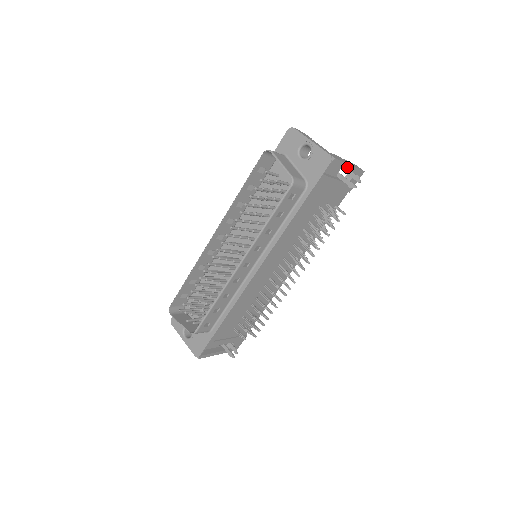
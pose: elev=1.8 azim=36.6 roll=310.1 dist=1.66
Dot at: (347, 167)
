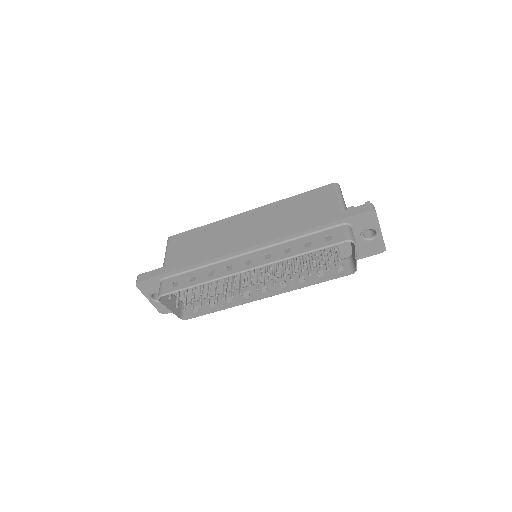
Dot at: occluded
